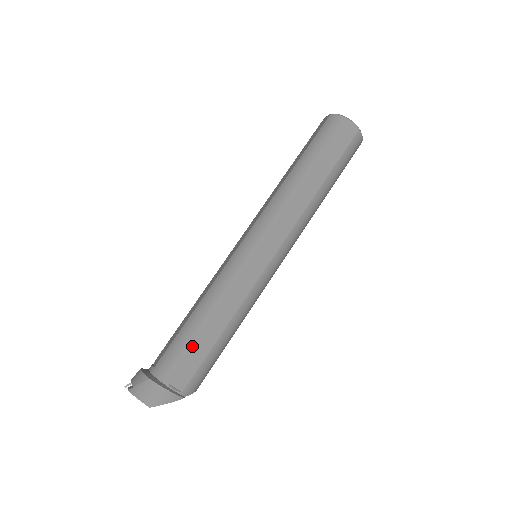
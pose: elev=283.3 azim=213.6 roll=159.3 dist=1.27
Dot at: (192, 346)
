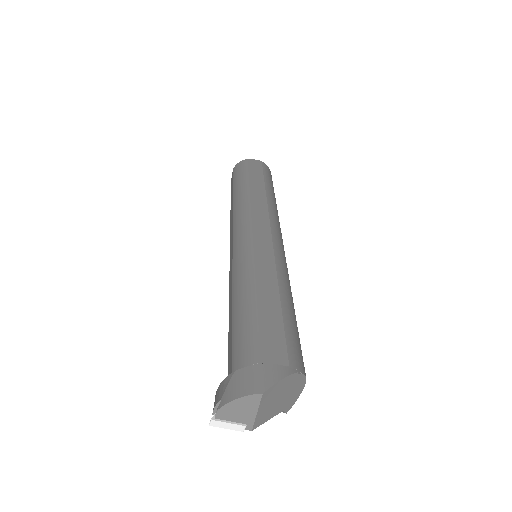
Dot at: (258, 318)
